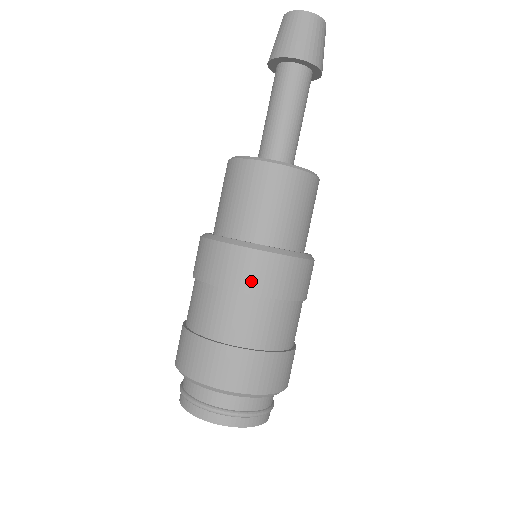
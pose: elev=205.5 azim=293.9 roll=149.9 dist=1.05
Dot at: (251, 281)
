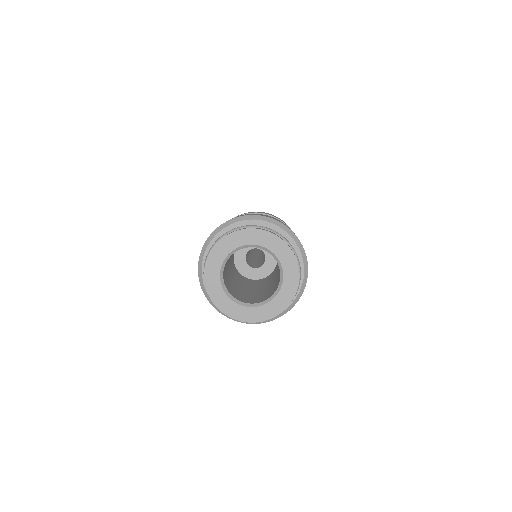
Dot at: occluded
